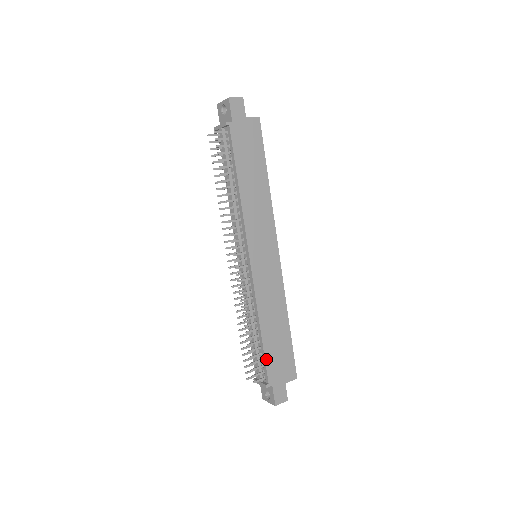
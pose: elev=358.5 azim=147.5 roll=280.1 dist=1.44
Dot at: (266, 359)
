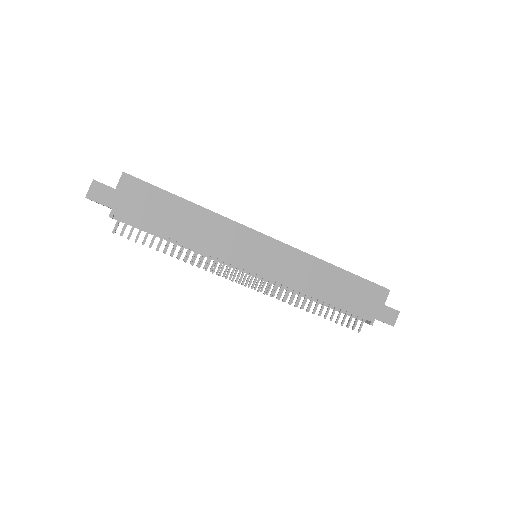
Dot at: (349, 311)
